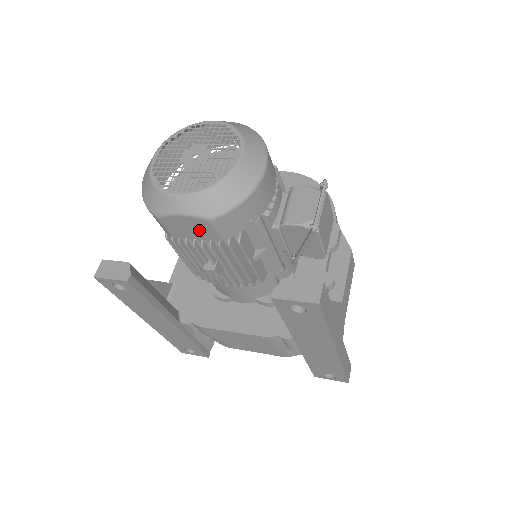
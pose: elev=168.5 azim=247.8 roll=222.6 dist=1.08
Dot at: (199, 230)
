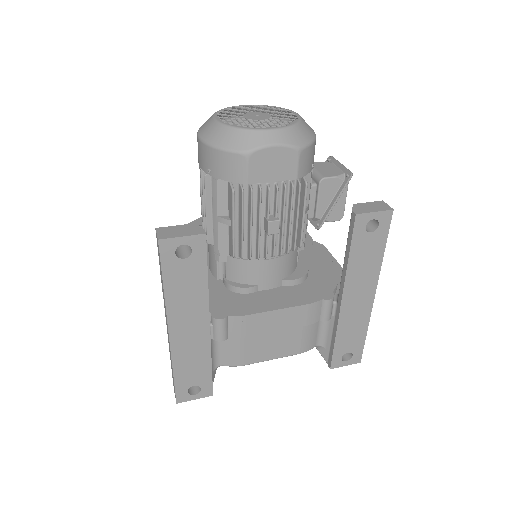
Dot at: (282, 166)
